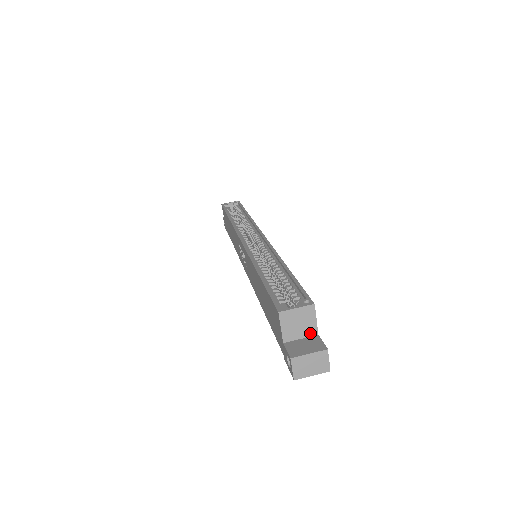
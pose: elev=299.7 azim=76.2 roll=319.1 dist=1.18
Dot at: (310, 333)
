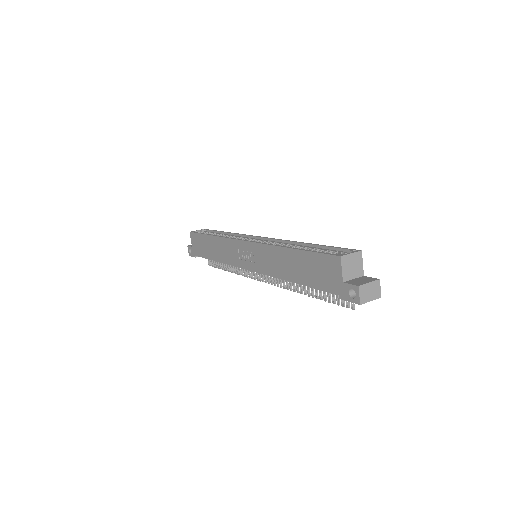
Dot at: (359, 274)
